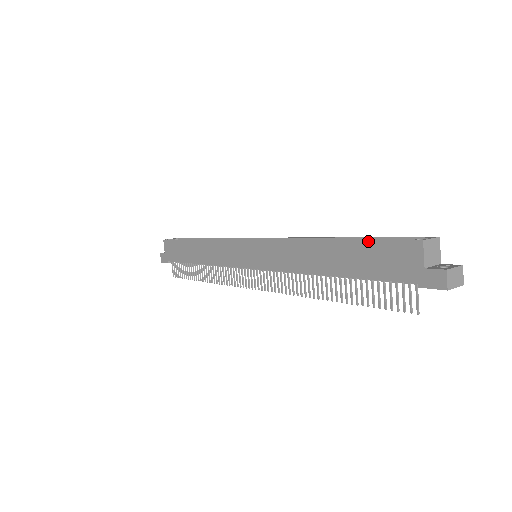
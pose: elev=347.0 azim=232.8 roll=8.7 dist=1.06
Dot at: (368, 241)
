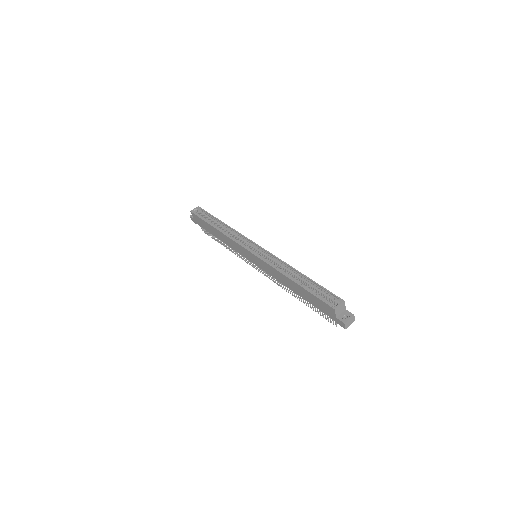
Dot at: (312, 294)
